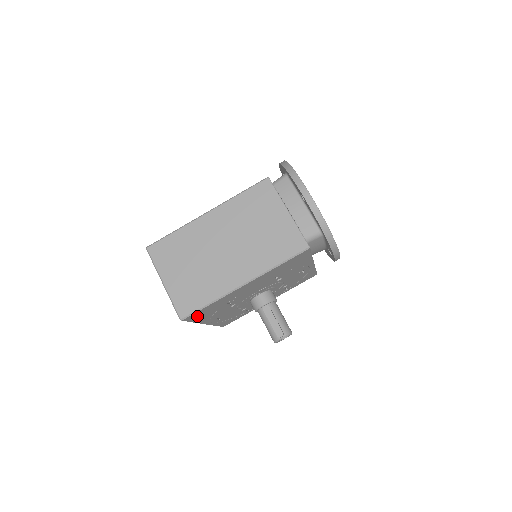
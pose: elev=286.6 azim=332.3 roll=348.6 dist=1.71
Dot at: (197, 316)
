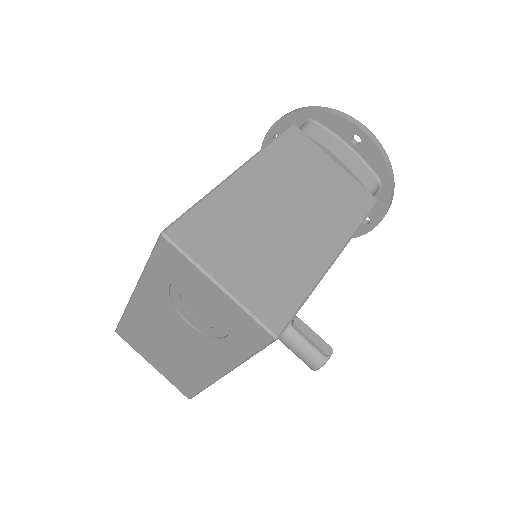
Dot at: occluded
